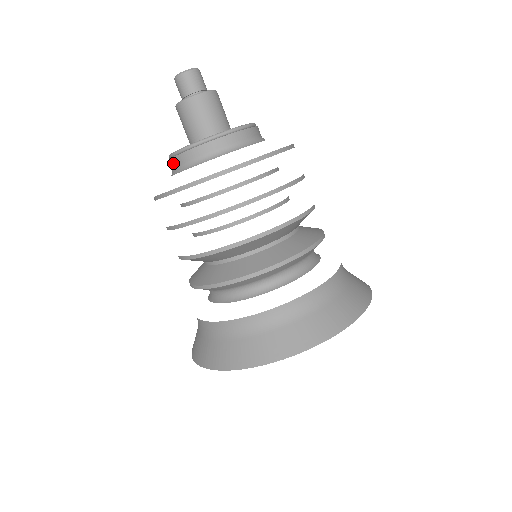
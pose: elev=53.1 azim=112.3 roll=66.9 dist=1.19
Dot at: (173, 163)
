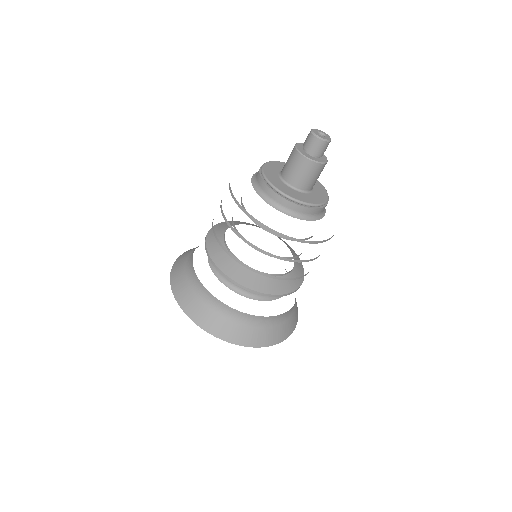
Dot at: (263, 186)
